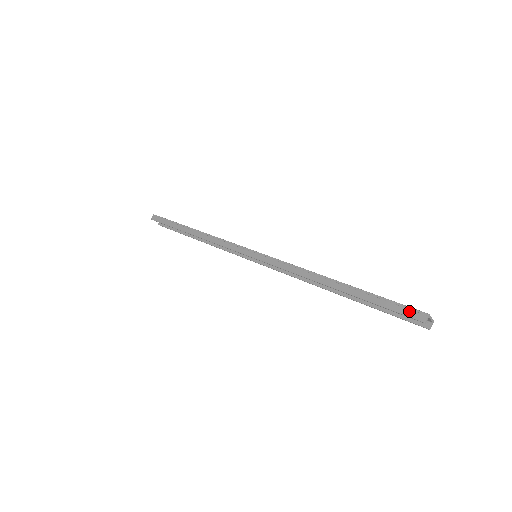
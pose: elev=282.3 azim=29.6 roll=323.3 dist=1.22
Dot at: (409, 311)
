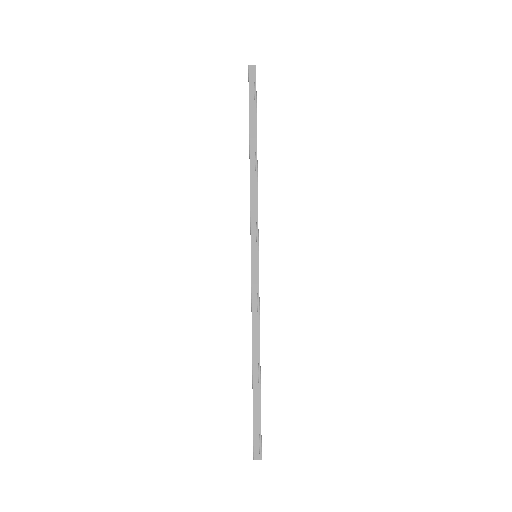
Dot at: (258, 444)
